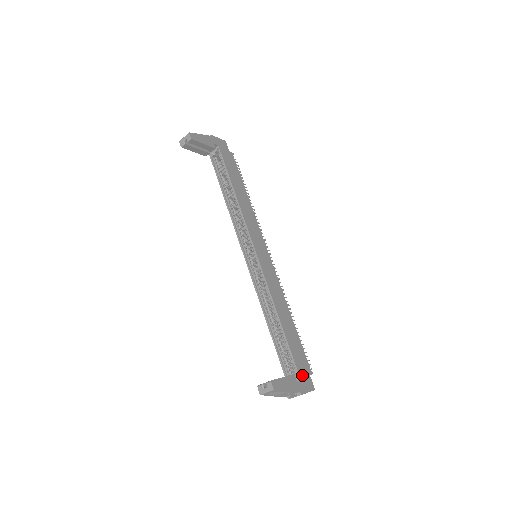
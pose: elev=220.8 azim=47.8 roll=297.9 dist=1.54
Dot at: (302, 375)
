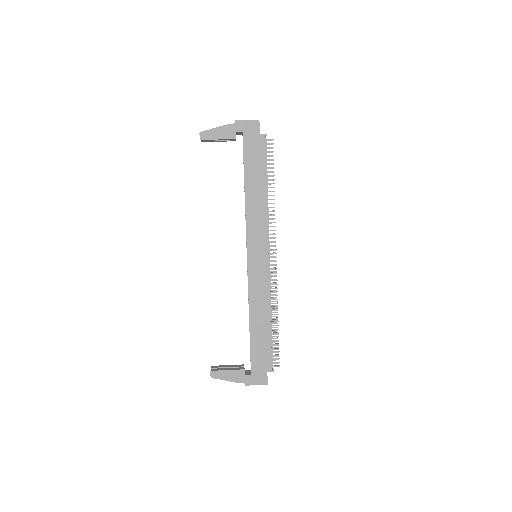
Dot at: (255, 371)
